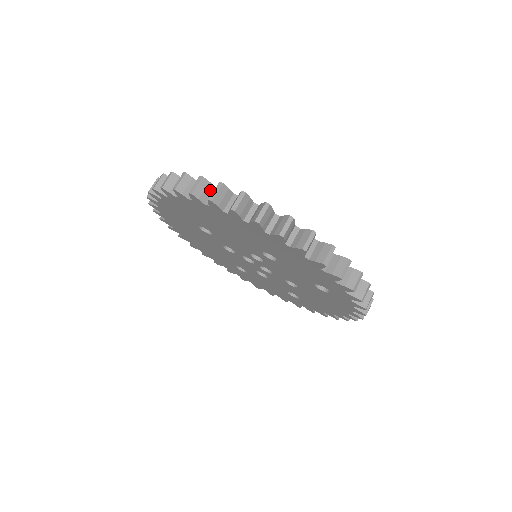
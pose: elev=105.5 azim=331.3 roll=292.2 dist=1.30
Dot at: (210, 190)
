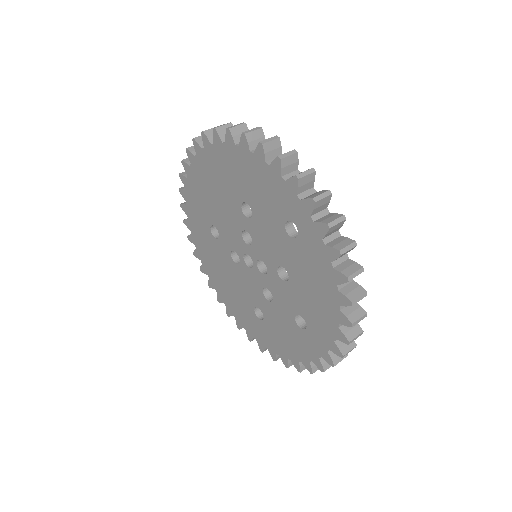
Dot at: occluded
